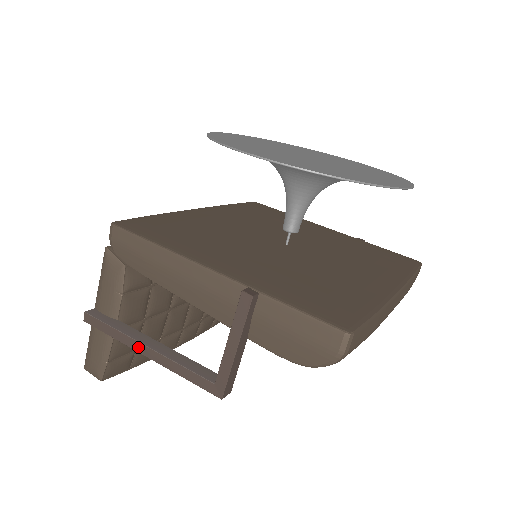
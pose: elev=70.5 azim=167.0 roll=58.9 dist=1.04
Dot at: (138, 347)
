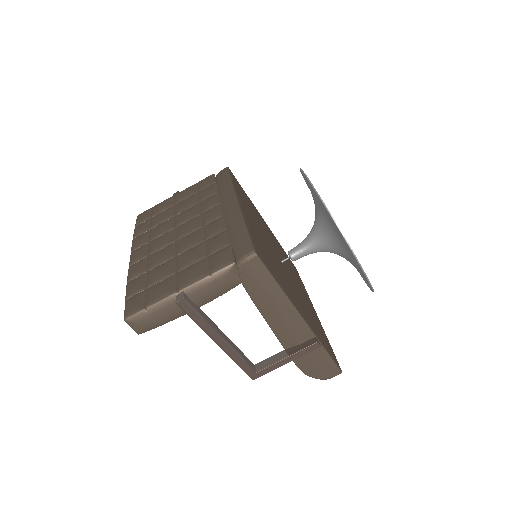
Dot at: (216, 338)
